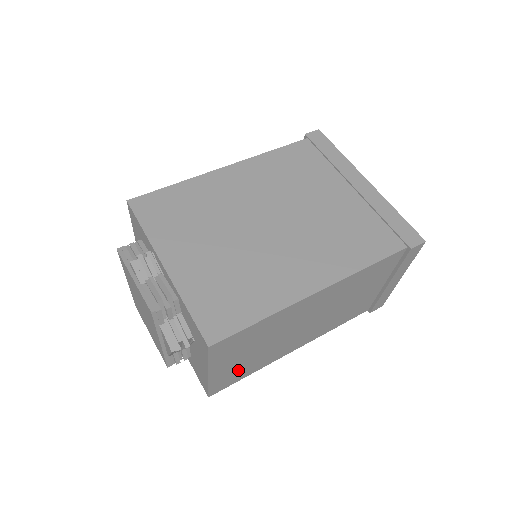
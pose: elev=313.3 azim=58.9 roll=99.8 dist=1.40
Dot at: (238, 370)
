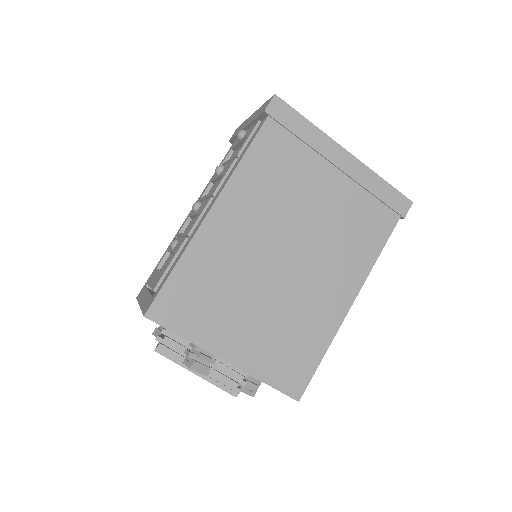
Dot at: occluded
